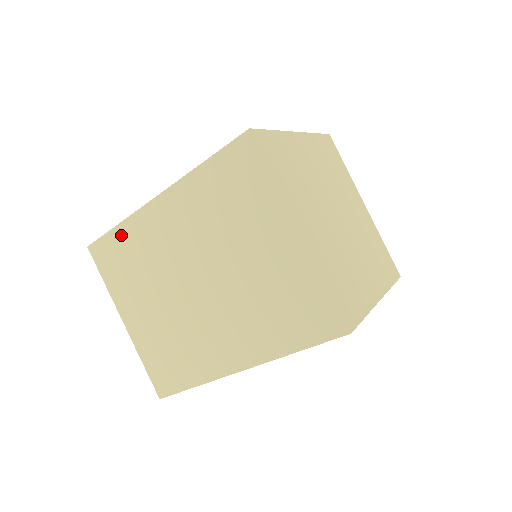
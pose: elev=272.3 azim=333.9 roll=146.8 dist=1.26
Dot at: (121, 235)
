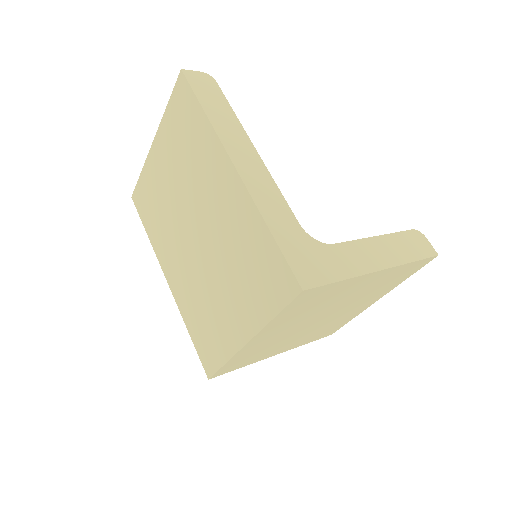
Dot at: (200, 121)
